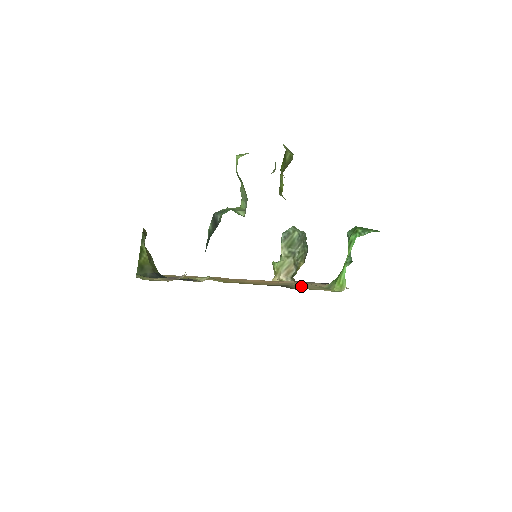
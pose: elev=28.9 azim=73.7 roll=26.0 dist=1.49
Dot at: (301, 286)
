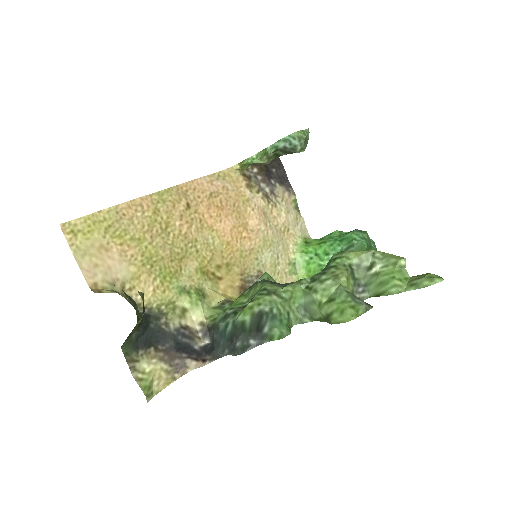
Dot at: (277, 276)
